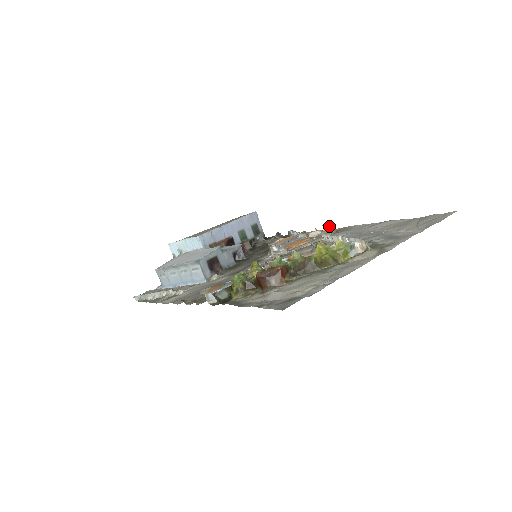
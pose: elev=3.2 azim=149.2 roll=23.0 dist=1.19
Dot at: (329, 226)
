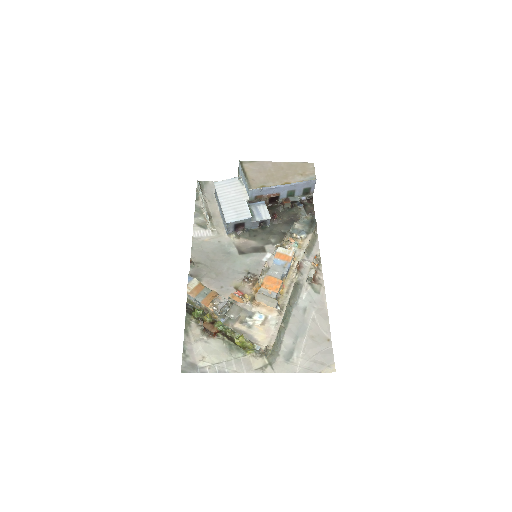
Dot at: (309, 278)
